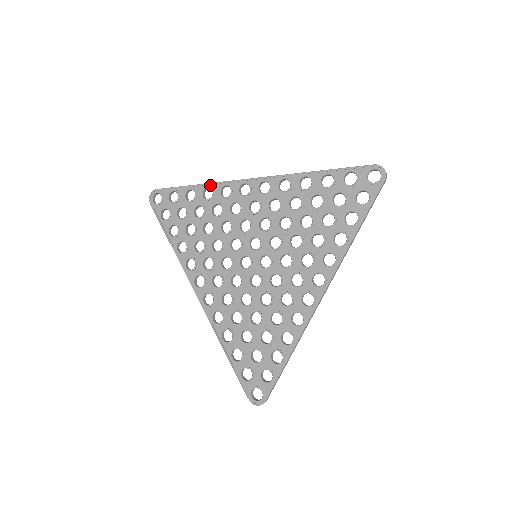
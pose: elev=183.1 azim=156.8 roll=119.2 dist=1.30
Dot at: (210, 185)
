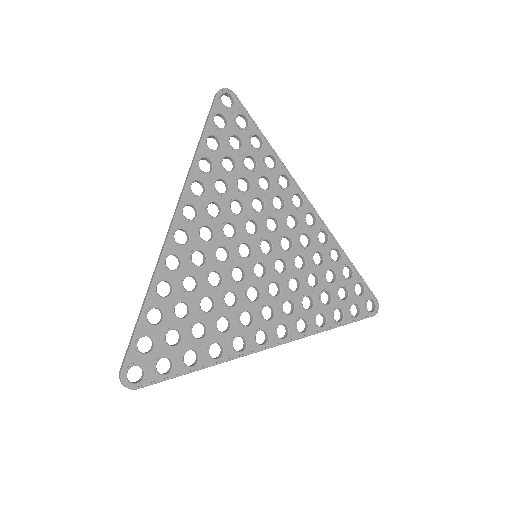
Dot at: (279, 160)
